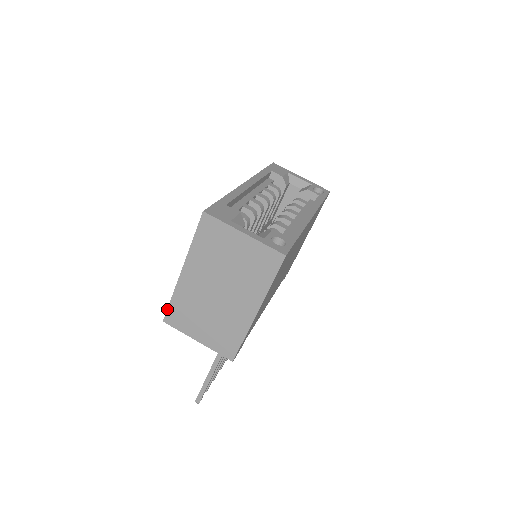
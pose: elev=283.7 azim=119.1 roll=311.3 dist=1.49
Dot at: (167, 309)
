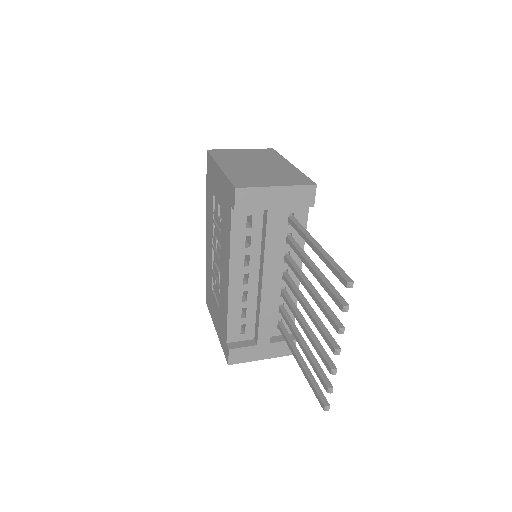
Dot at: (230, 182)
